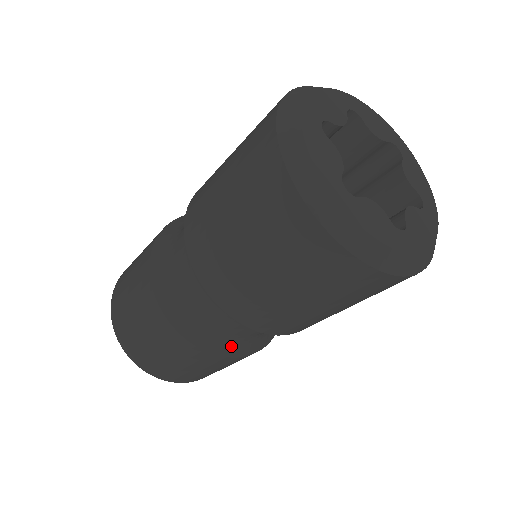
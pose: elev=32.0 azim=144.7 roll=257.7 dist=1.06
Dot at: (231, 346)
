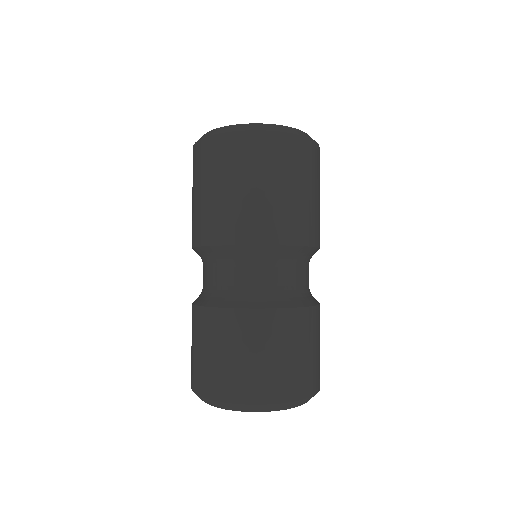
Dot at: (244, 300)
